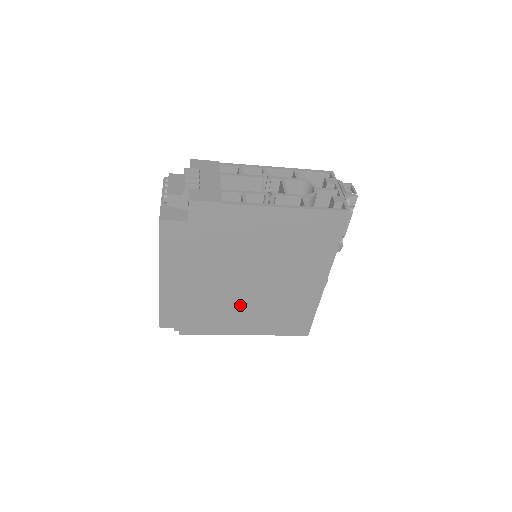
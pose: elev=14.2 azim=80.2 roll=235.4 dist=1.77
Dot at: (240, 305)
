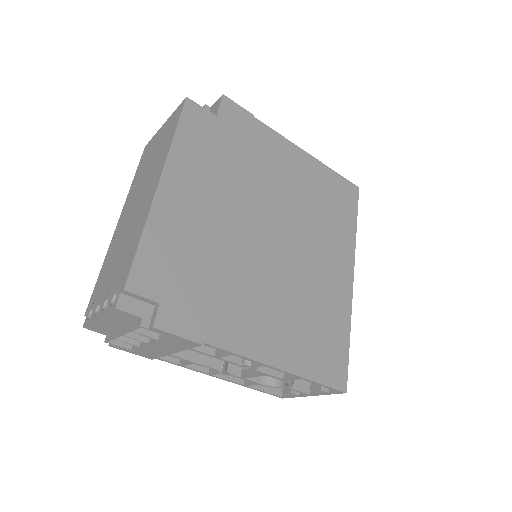
Dot at: (260, 284)
